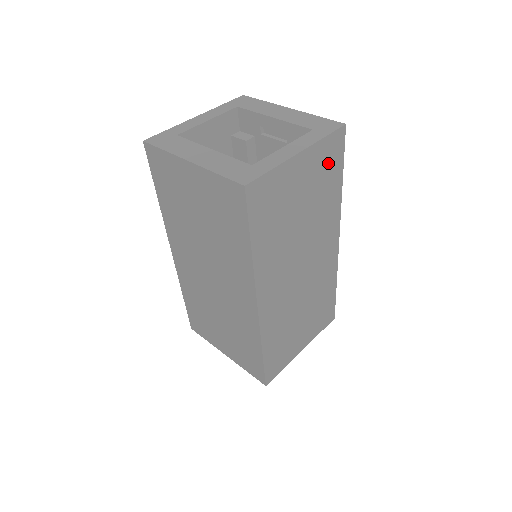
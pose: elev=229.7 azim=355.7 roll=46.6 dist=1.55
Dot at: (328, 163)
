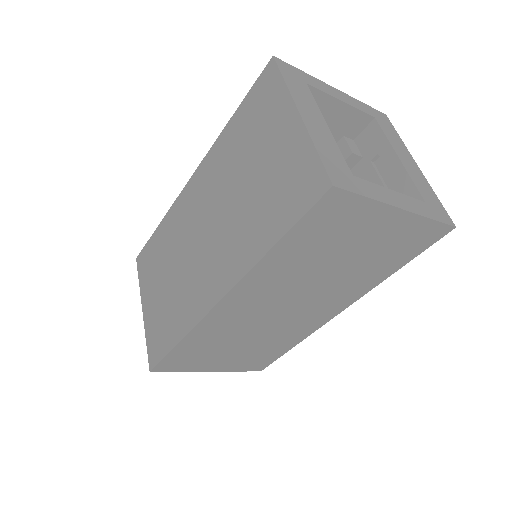
Dot at: (407, 244)
